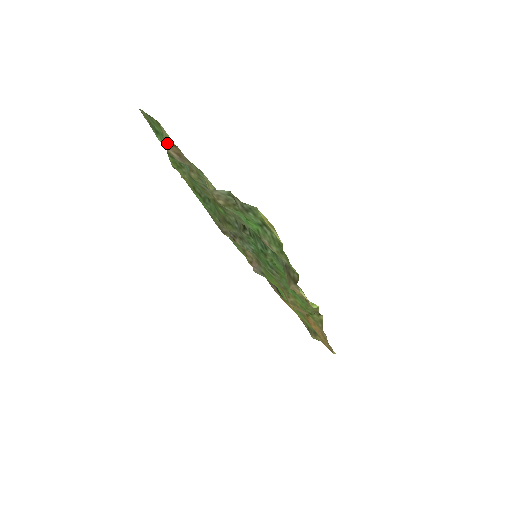
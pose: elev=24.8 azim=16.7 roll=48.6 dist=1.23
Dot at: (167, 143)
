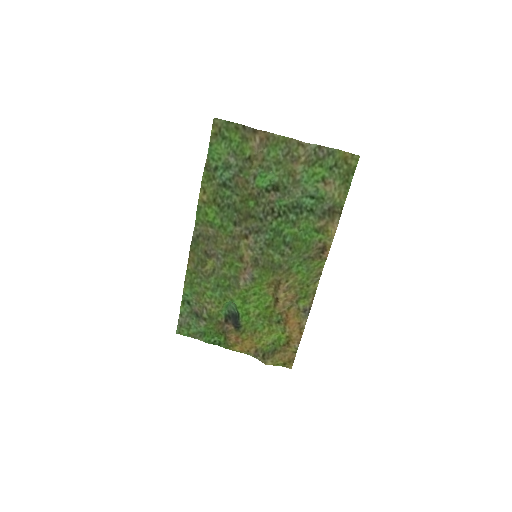
Dot at: (258, 130)
